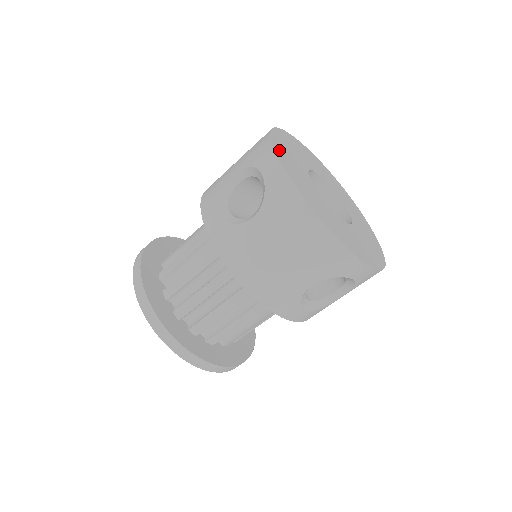
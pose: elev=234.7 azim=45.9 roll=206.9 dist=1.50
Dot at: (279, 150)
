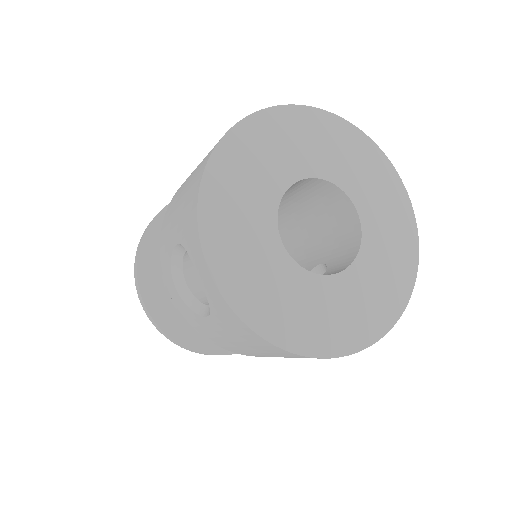
Dot at: (213, 234)
